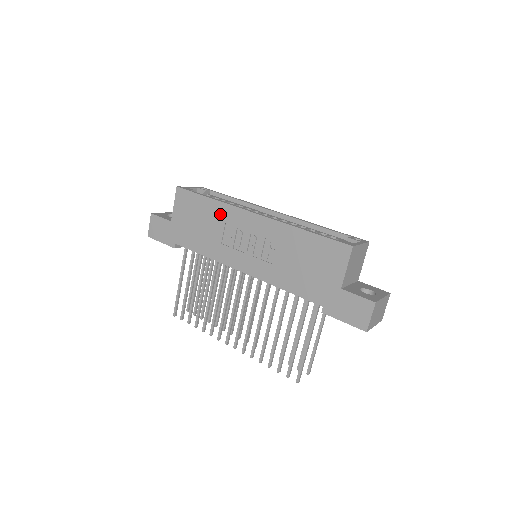
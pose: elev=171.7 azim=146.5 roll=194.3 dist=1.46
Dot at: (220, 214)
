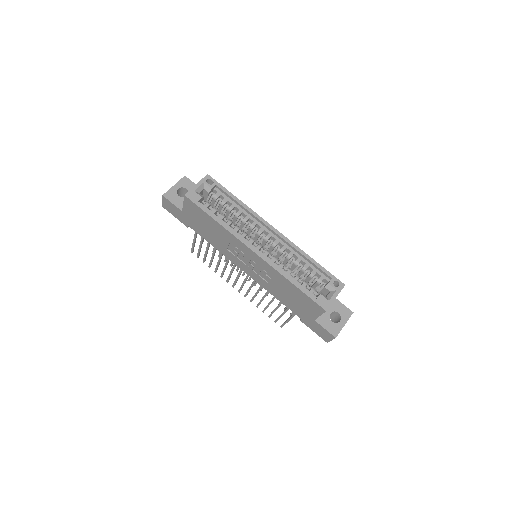
Dot at: (225, 235)
